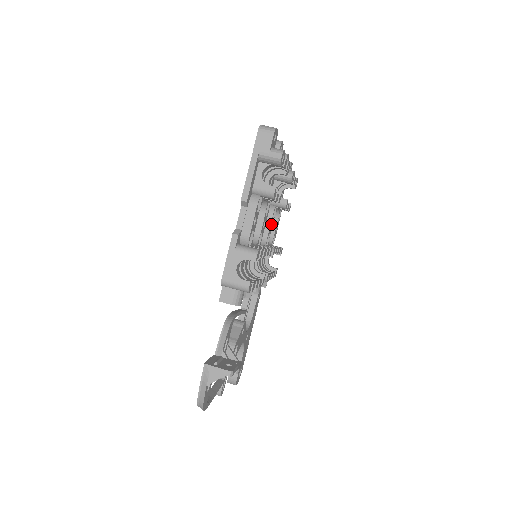
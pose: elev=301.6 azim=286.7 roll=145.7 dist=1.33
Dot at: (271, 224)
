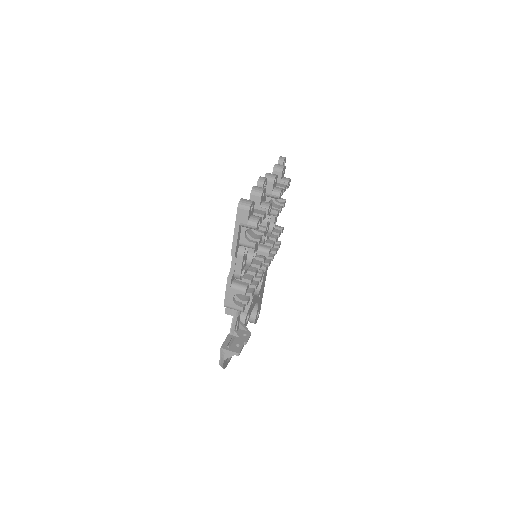
Dot at: (267, 226)
